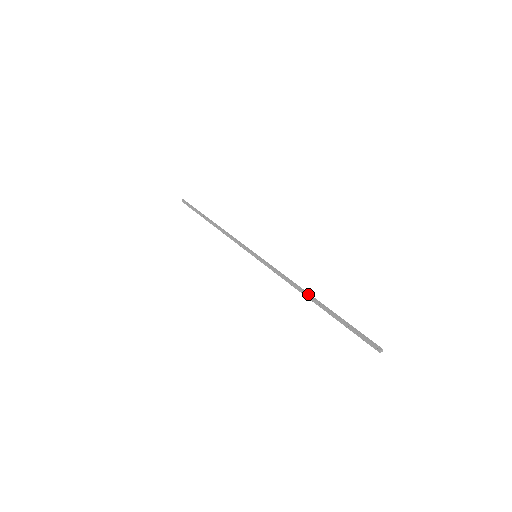
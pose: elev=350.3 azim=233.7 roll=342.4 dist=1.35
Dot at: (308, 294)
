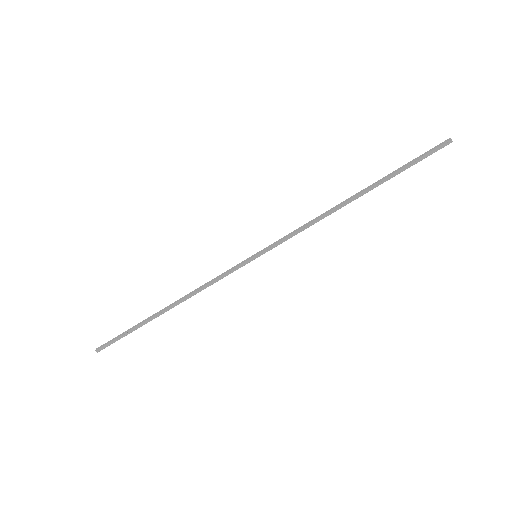
Dot at: (346, 201)
